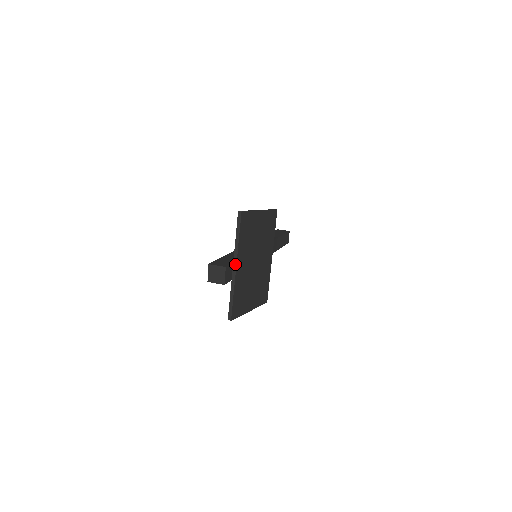
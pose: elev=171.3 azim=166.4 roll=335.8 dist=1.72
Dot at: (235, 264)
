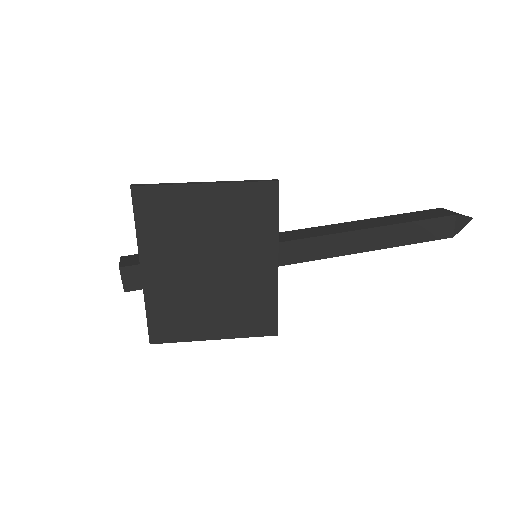
Dot at: (140, 266)
